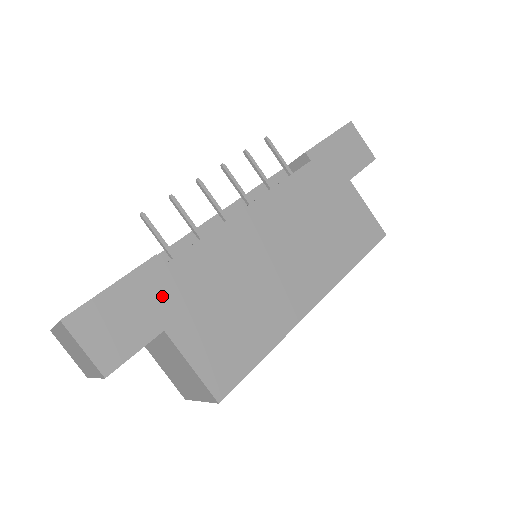
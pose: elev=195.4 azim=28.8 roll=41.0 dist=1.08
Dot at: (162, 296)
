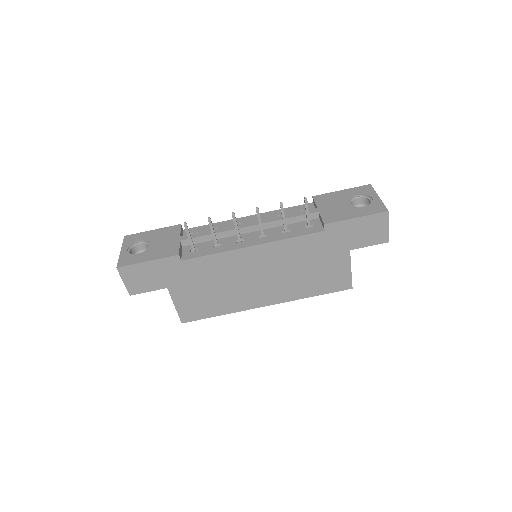
Dot at: (173, 274)
